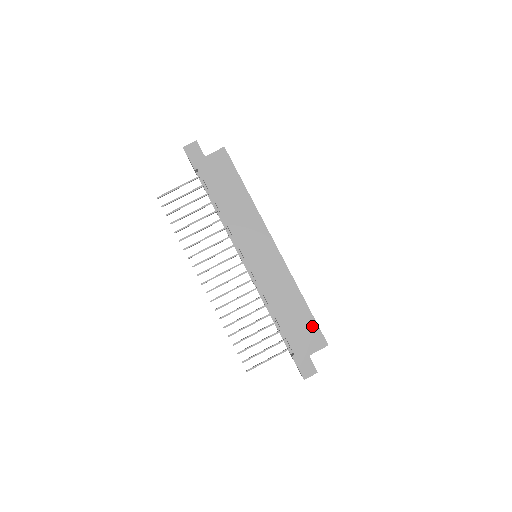
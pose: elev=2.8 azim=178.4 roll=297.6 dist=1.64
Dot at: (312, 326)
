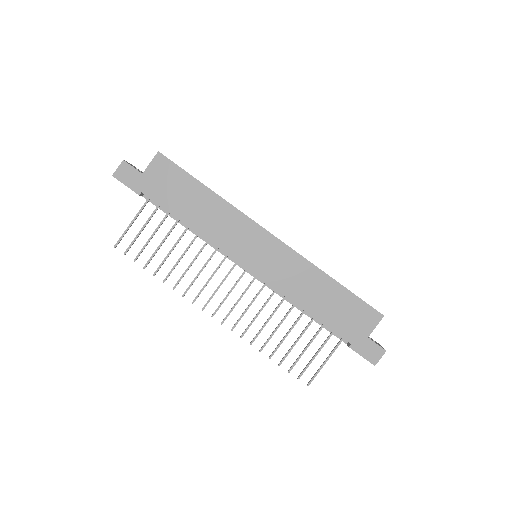
Dot at: (356, 304)
